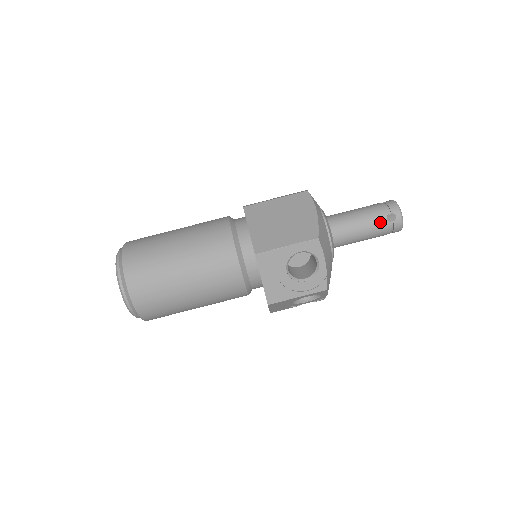
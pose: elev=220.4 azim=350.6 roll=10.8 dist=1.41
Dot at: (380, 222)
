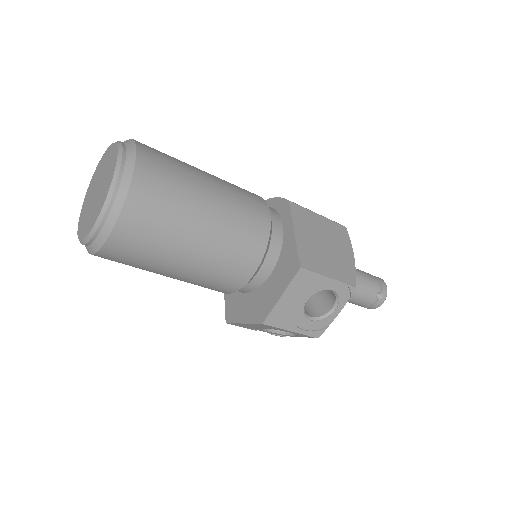
Dot at: (370, 294)
